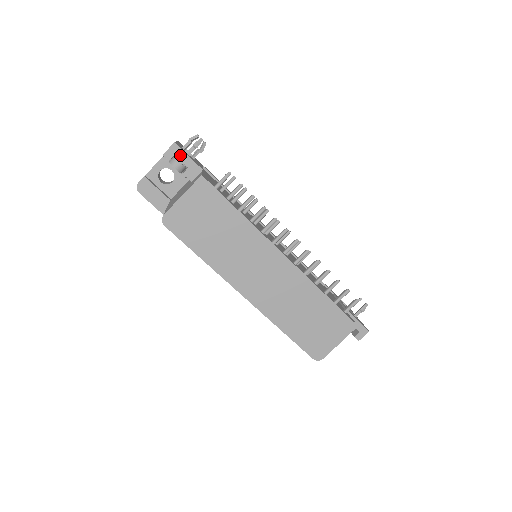
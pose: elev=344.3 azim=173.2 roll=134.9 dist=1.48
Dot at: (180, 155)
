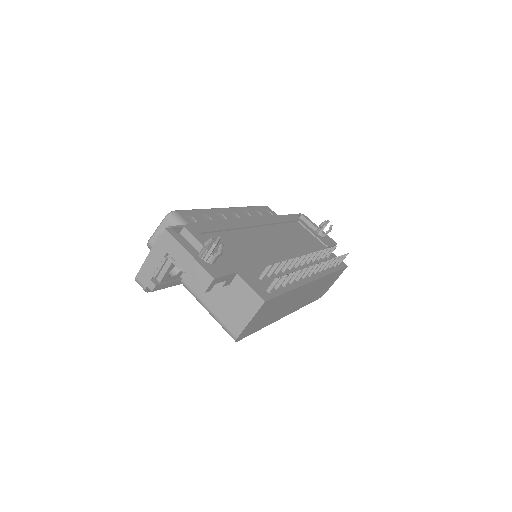
Dot at: (219, 281)
